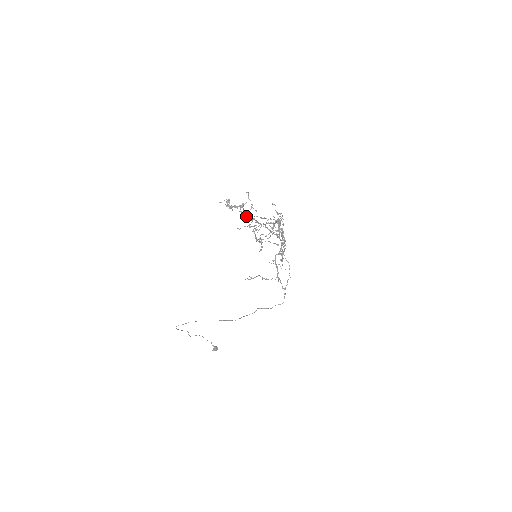
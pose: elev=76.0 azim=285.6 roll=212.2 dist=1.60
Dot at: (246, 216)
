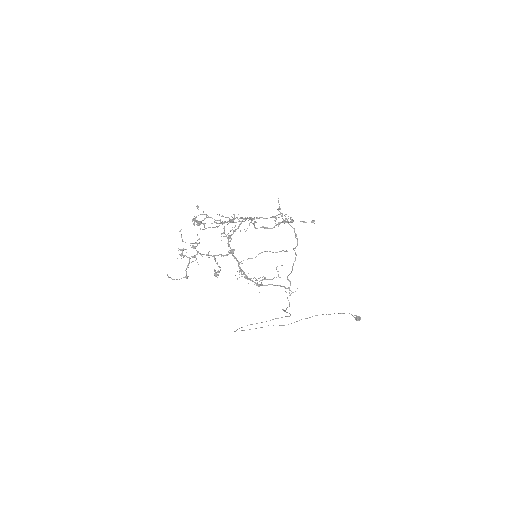
Dot at: occluded
